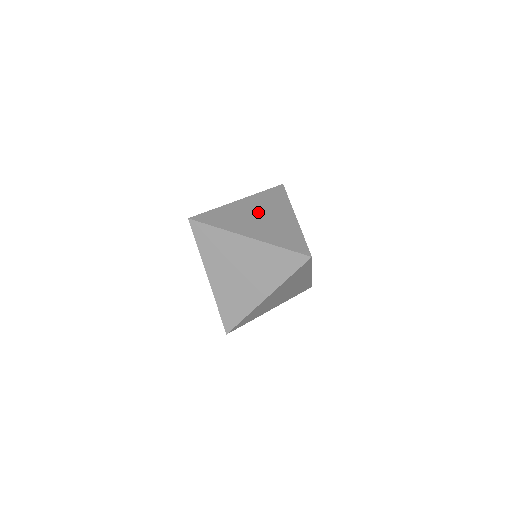
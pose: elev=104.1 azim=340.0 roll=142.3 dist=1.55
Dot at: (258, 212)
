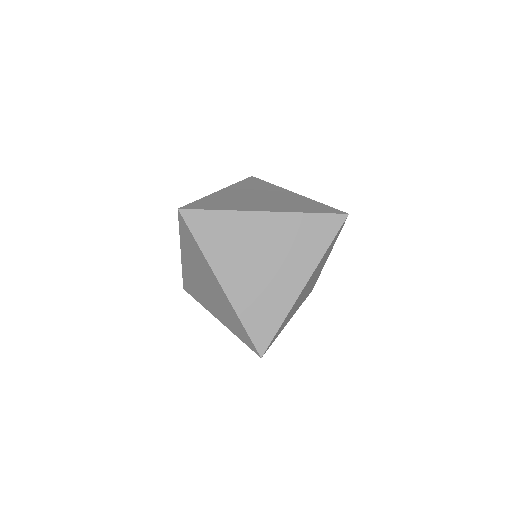
Dot at: (252, 194)
